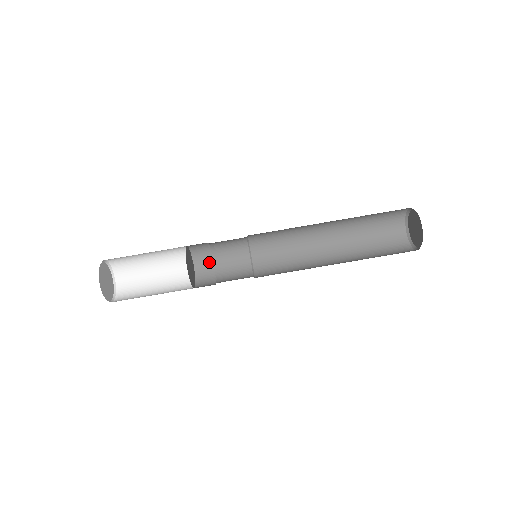
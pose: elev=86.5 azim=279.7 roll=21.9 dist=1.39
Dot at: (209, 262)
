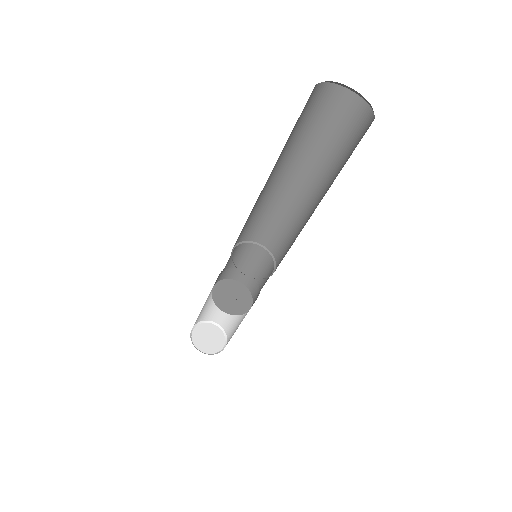
Dot at: (240, 271)
